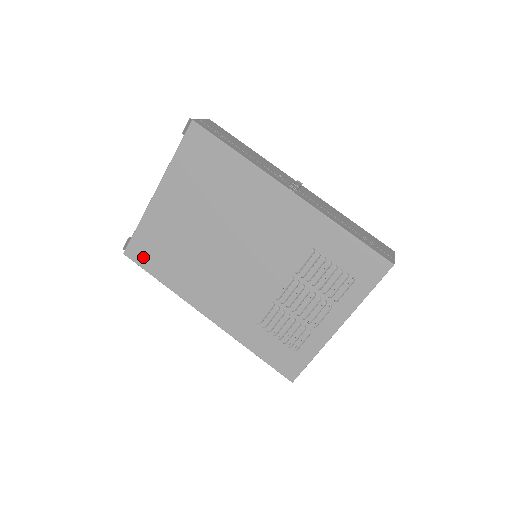
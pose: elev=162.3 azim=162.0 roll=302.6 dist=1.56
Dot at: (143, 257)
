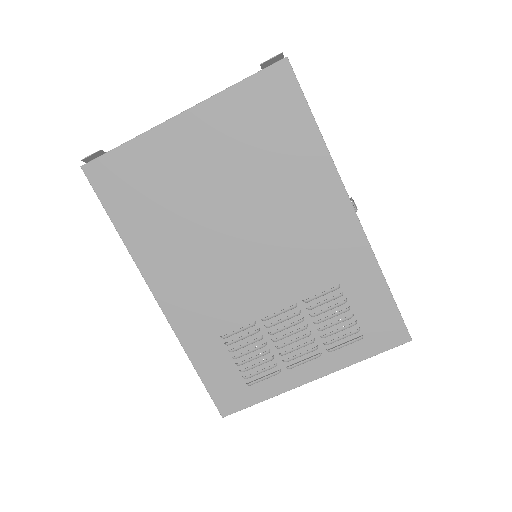
Dot at: (109, 186)
